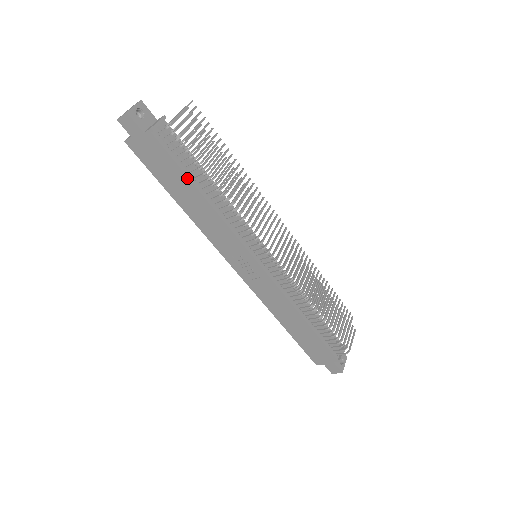
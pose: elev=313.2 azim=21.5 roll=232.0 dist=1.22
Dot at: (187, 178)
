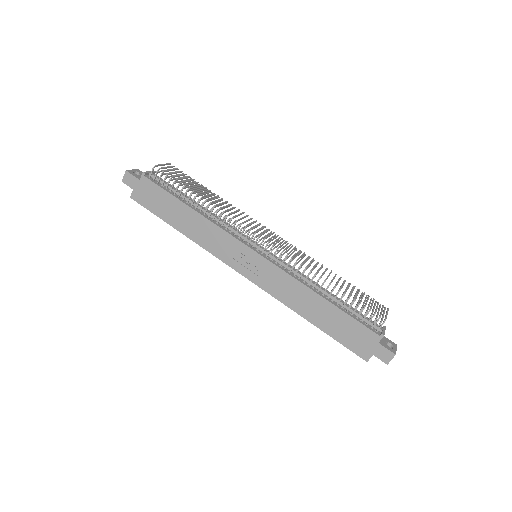
Dot at: (177, 199)
